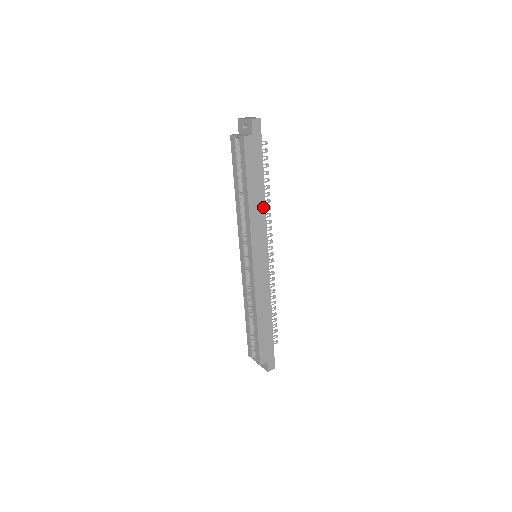
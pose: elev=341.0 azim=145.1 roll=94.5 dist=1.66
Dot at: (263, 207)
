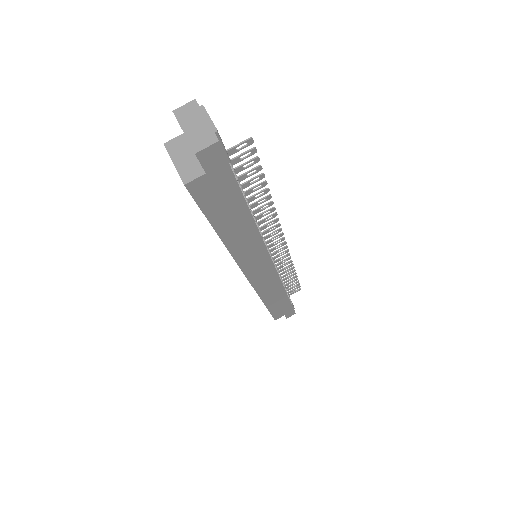
Dot at: (254, 234)
